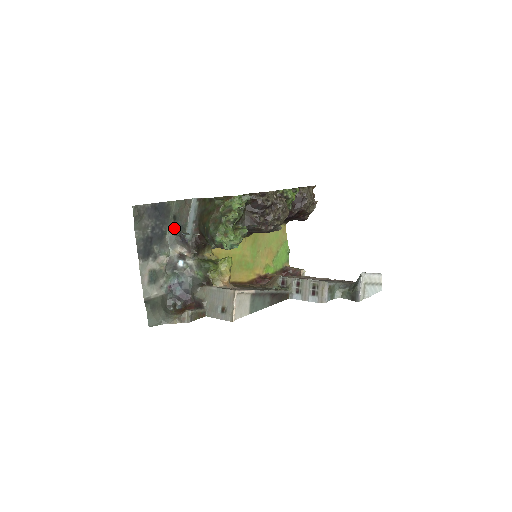
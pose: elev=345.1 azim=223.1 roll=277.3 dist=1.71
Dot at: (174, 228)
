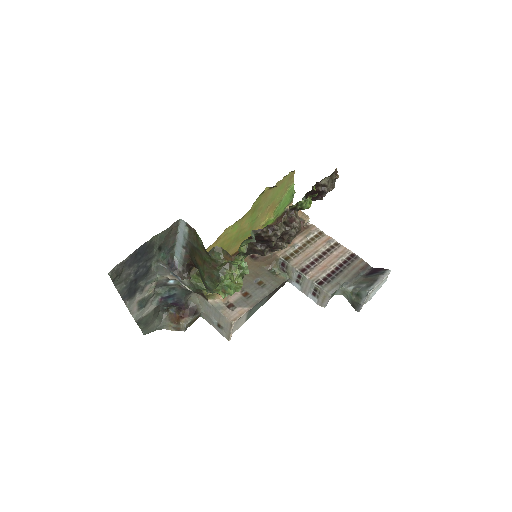
Dot at: (160, 258)
